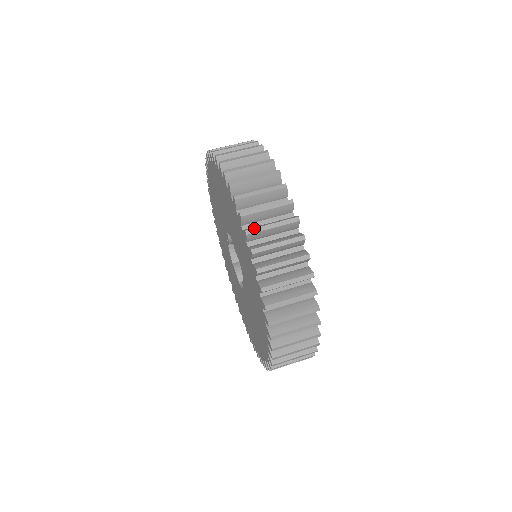
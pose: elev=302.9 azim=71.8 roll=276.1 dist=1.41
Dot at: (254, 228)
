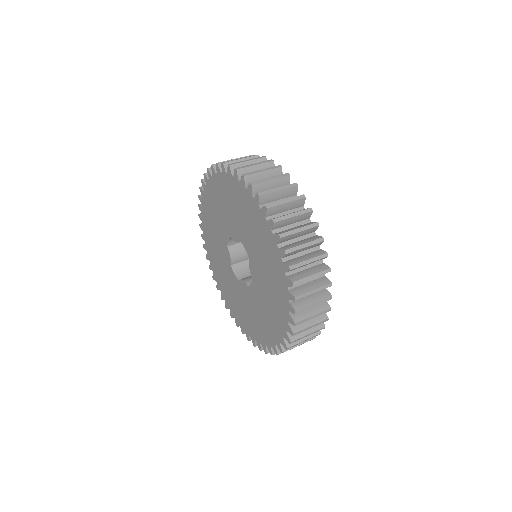
Dot at: (241, 167)
